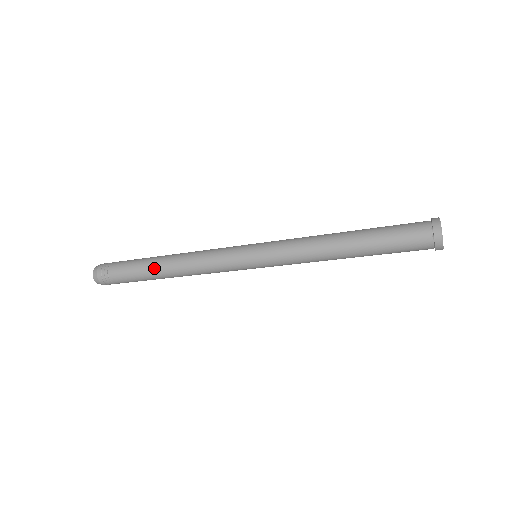
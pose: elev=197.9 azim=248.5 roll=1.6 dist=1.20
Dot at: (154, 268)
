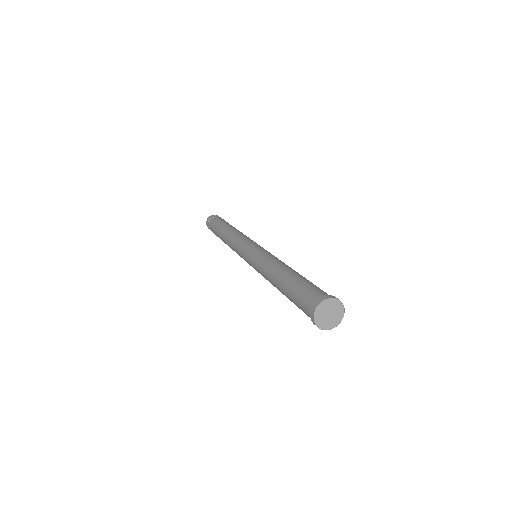
Dot at: (220, 238)
